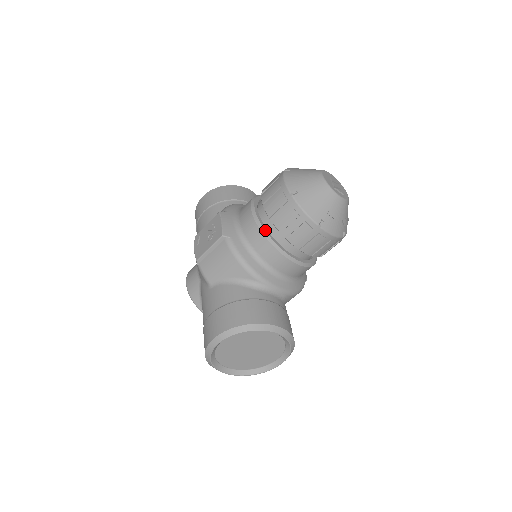
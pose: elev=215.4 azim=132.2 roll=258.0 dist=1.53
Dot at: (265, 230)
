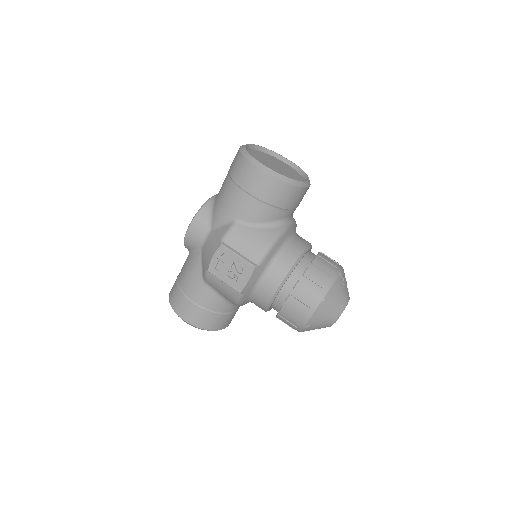
Dot at: occluded
